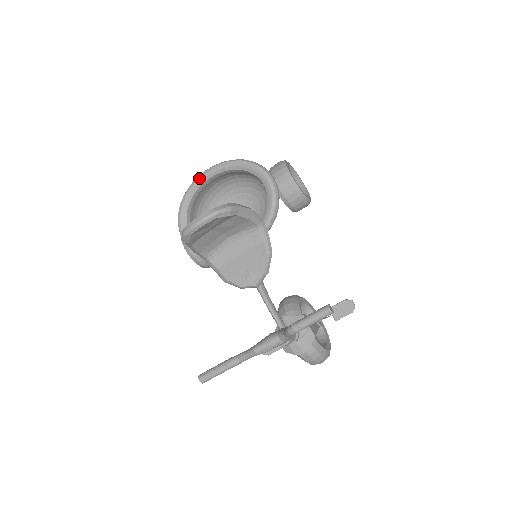
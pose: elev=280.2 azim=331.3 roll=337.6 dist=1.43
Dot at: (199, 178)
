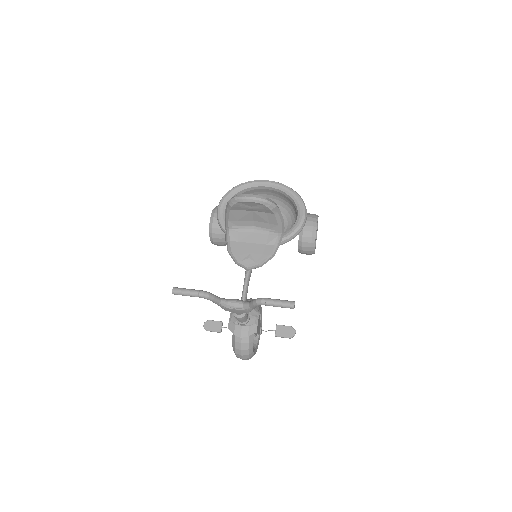
Dot at: (260, 181)
